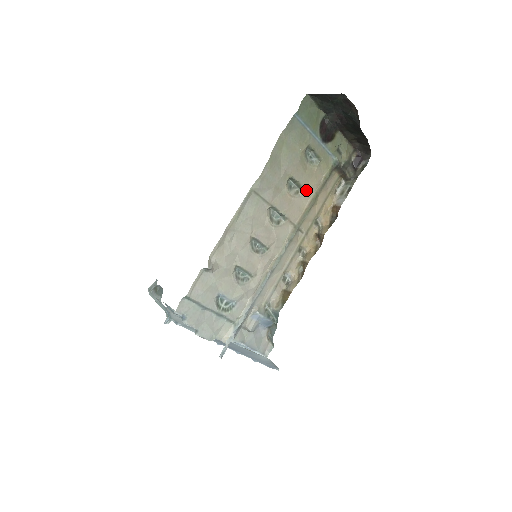
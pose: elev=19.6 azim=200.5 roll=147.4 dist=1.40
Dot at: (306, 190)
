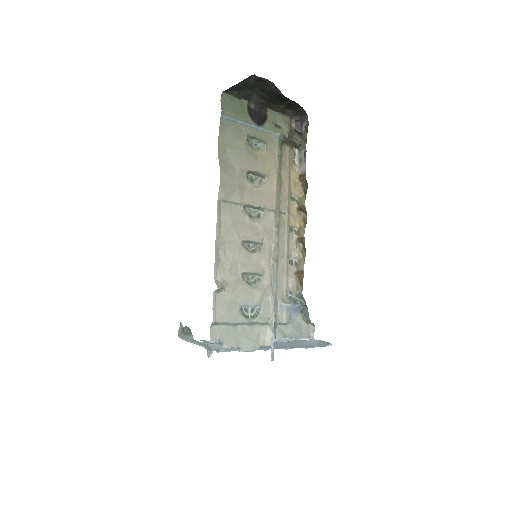
Dot at: (267, 175)
